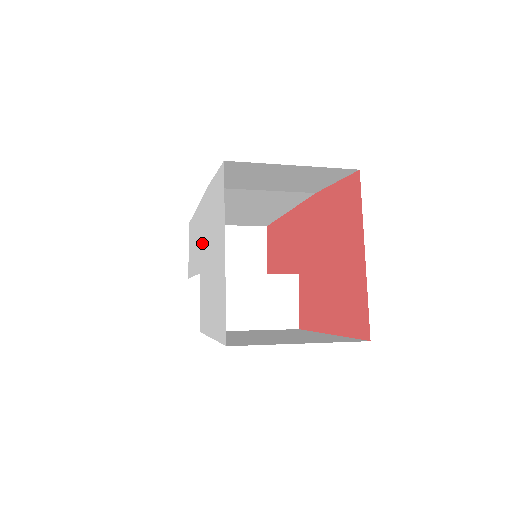
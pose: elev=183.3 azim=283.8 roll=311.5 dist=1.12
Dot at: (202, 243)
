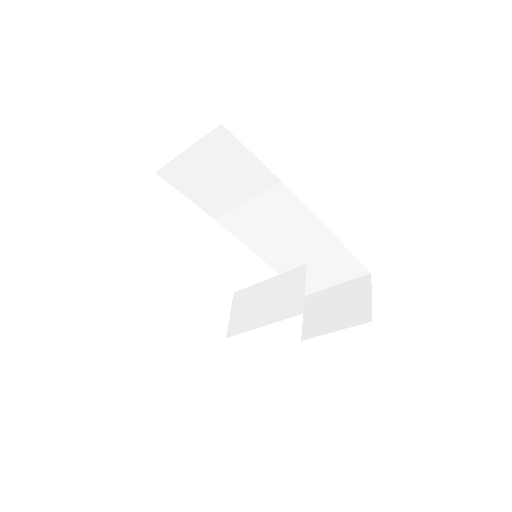
Dot at: occluded
